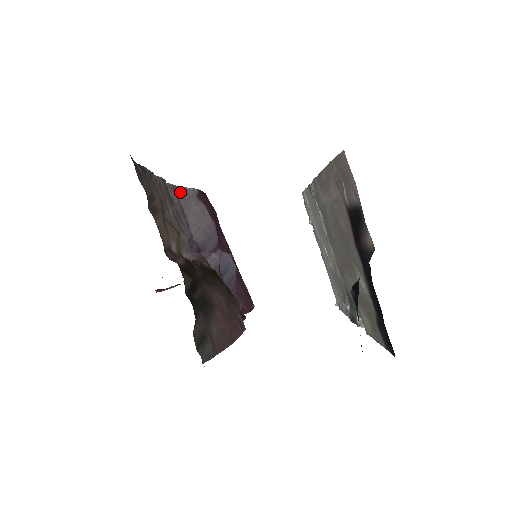
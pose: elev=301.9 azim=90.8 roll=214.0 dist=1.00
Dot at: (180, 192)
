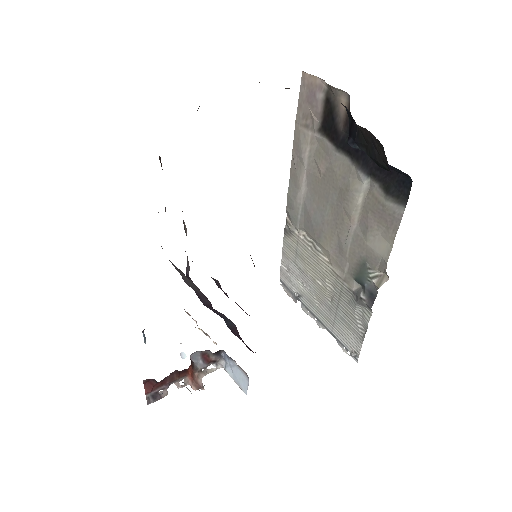
Dot at: occluded
